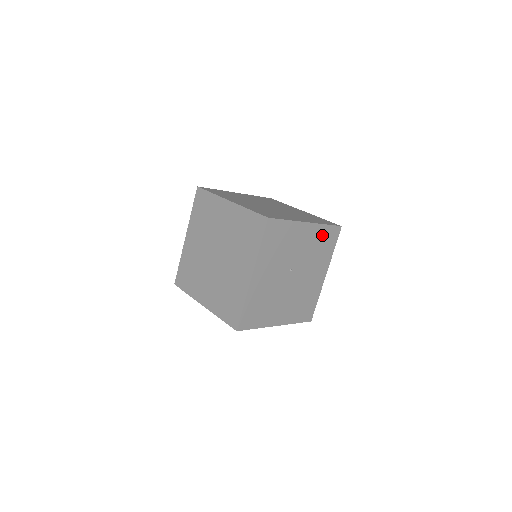
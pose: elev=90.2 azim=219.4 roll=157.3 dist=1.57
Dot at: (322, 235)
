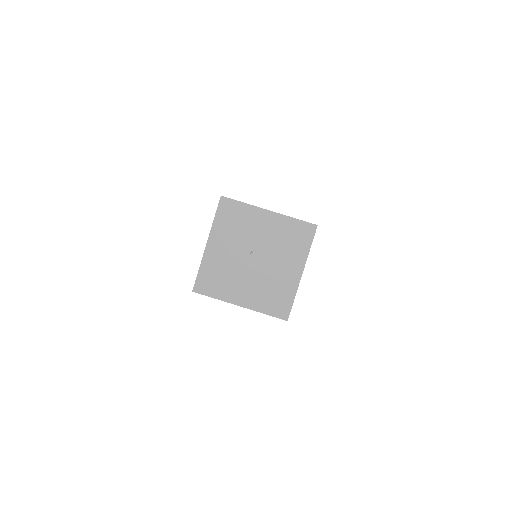
Dot at: (290, 228)
